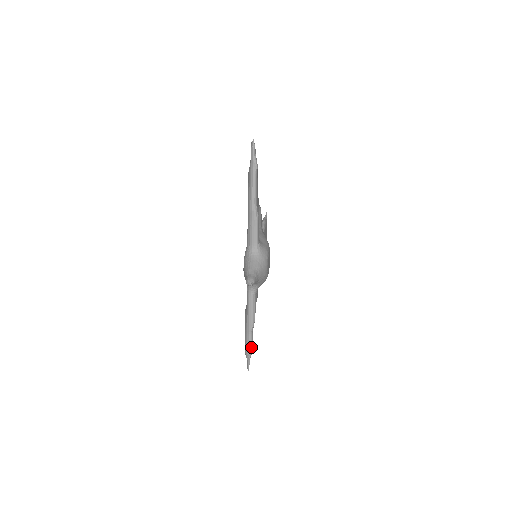
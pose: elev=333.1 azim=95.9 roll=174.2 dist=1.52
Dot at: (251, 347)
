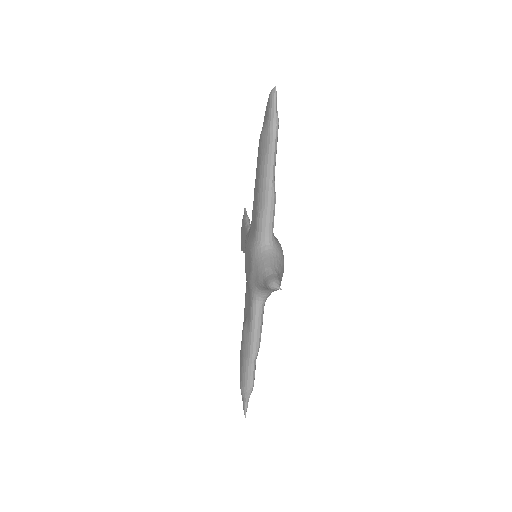
Dot at: (253, 381)
